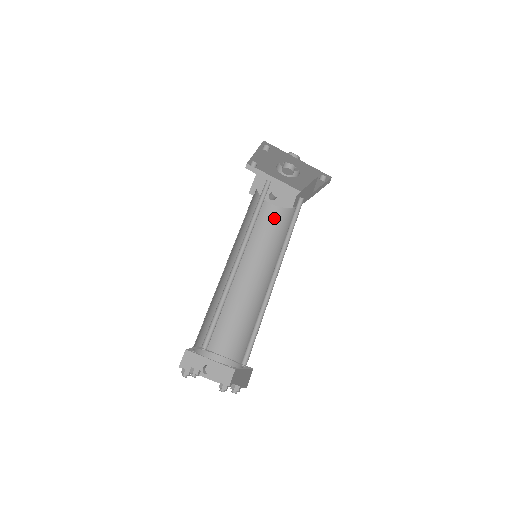
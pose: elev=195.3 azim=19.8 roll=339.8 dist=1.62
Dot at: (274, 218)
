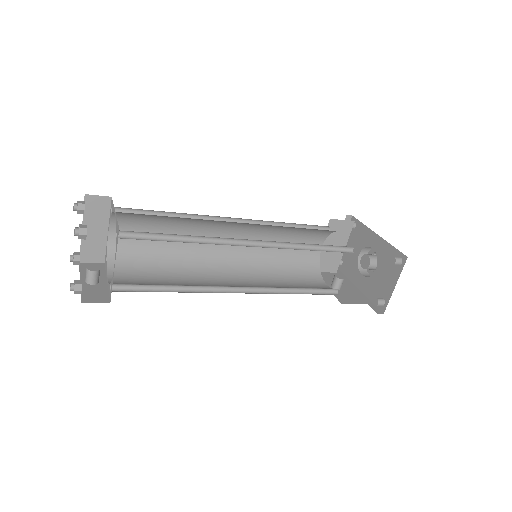
Dot at: occluded
